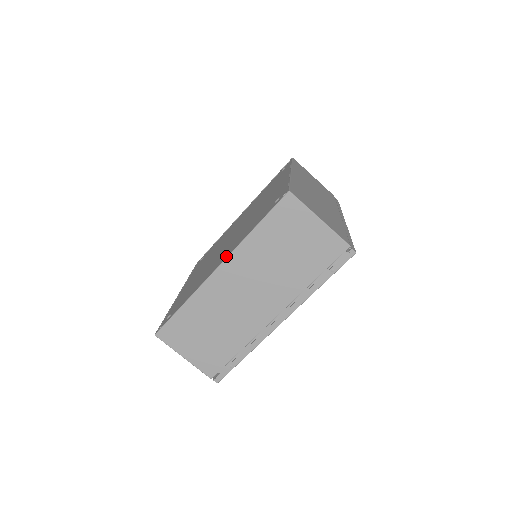
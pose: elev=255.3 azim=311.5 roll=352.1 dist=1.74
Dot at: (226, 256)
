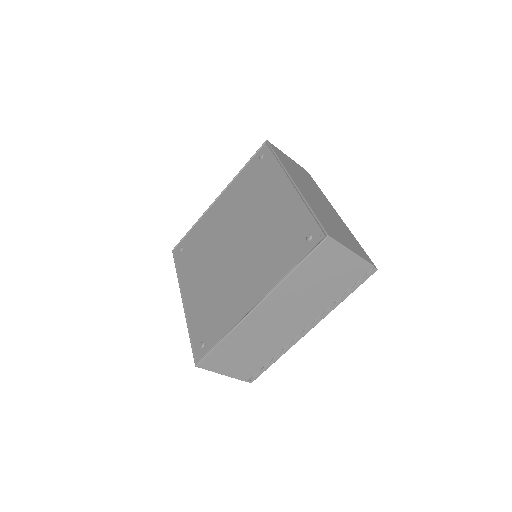
Dot at: (262, 292)
